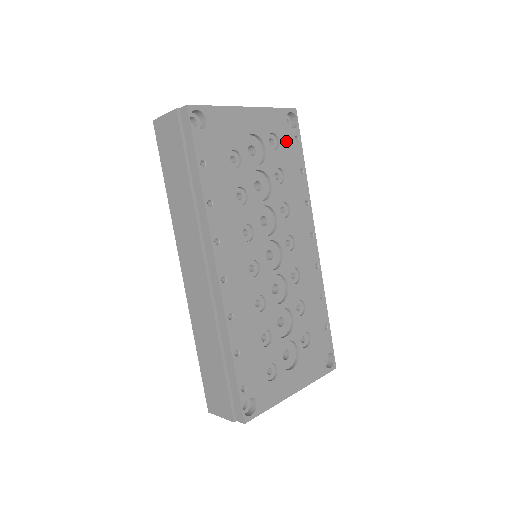
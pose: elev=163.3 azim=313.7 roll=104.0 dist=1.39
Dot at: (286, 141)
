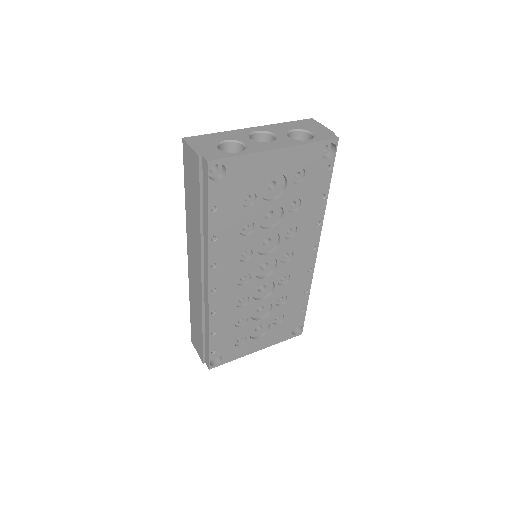
Dot at: (314, 172)
